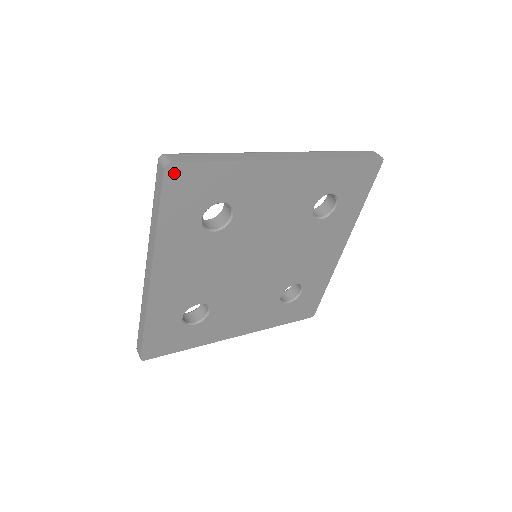
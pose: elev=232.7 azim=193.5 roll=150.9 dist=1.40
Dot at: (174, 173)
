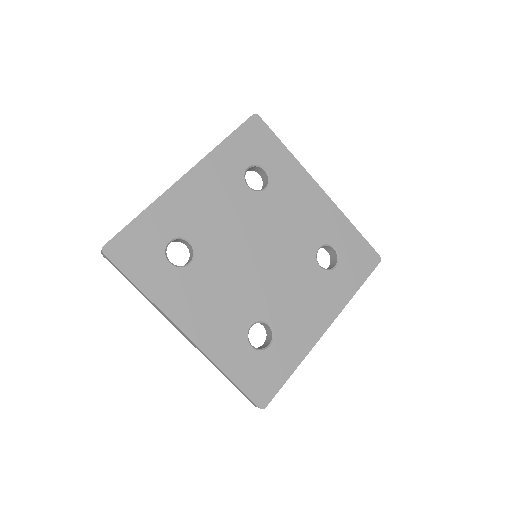
Dot at: (113, 251)
